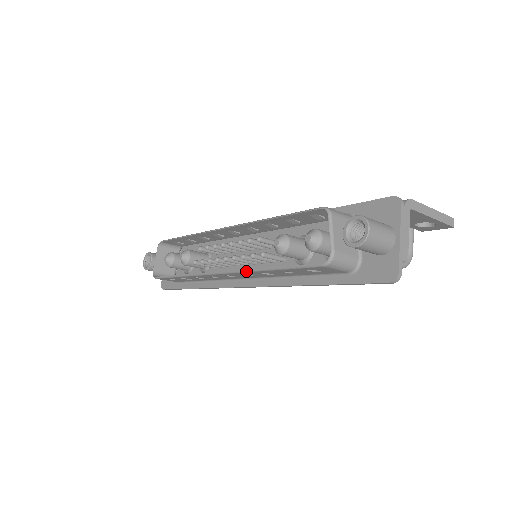
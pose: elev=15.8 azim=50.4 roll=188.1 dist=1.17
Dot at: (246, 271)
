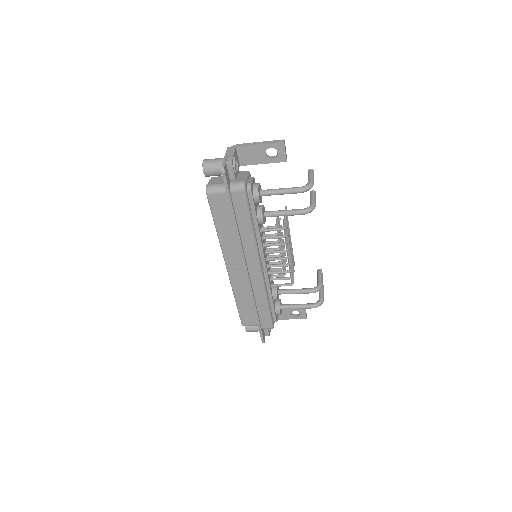
Dot at: (220, 246)
